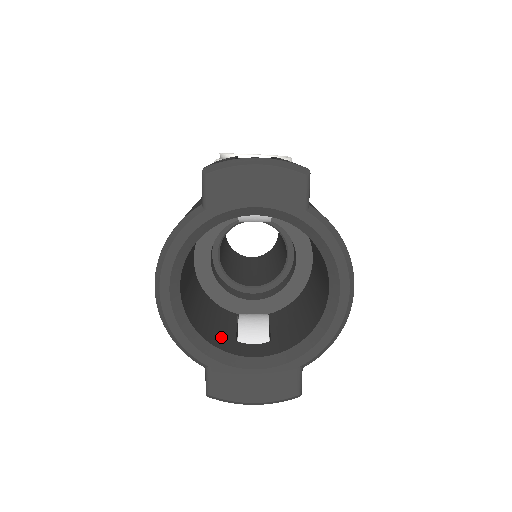
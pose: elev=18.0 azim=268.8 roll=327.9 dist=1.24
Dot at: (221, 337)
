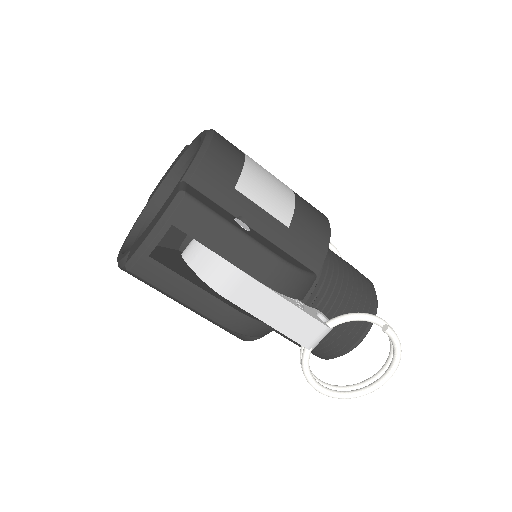
Dot at: occluded
